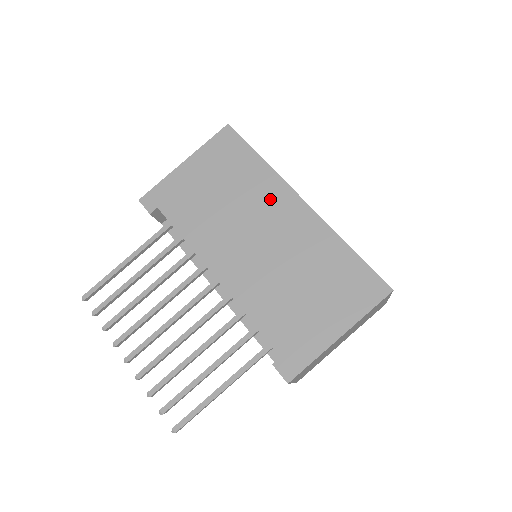
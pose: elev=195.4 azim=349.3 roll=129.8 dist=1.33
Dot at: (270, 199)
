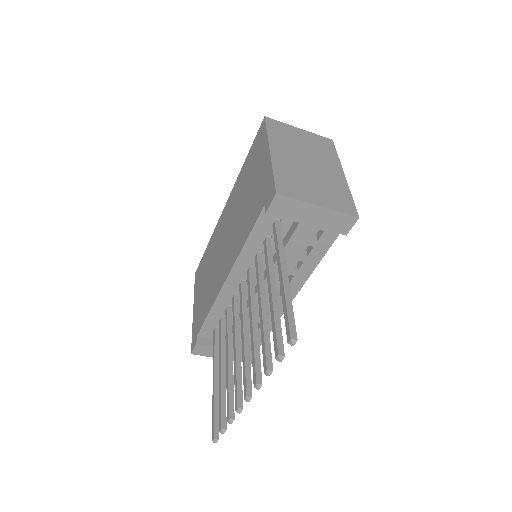
Dot at: (218, 234)
